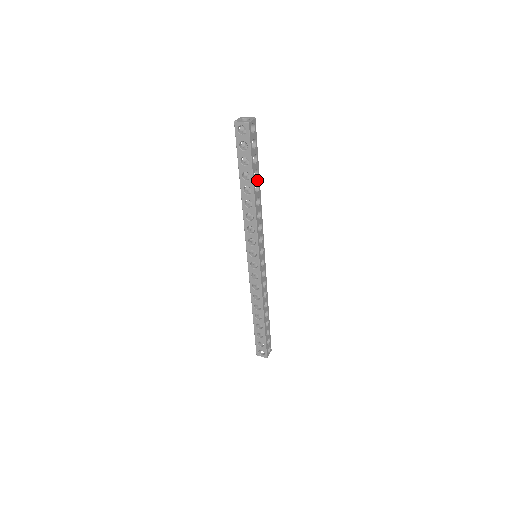
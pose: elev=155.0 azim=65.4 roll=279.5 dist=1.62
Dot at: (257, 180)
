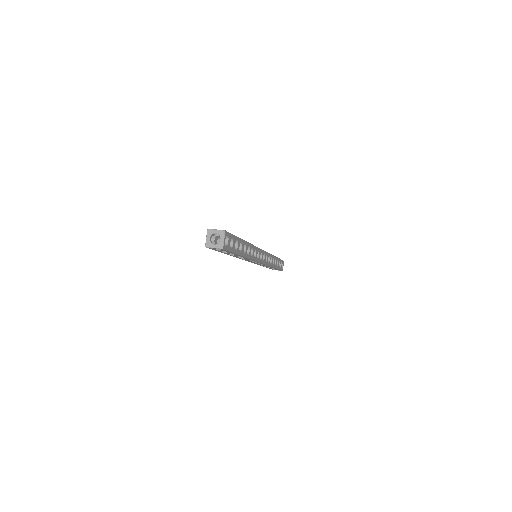
Dot at: (242, 246)
